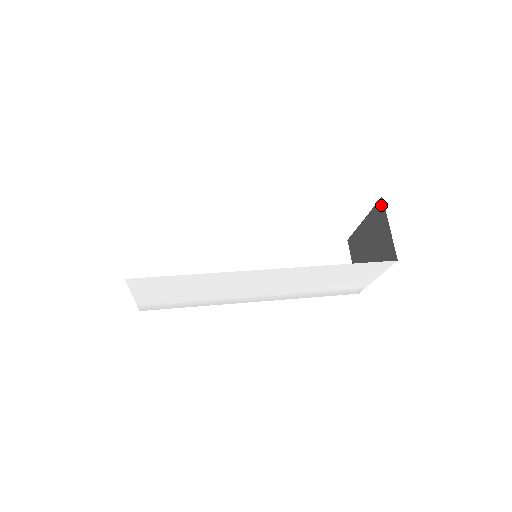
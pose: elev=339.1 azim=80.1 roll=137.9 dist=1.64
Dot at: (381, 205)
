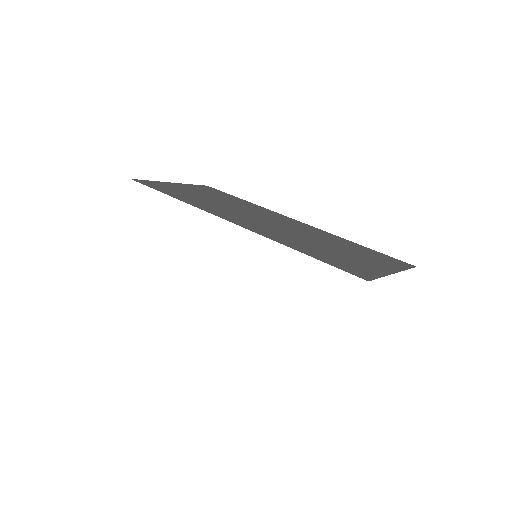
Dot at: occluded
